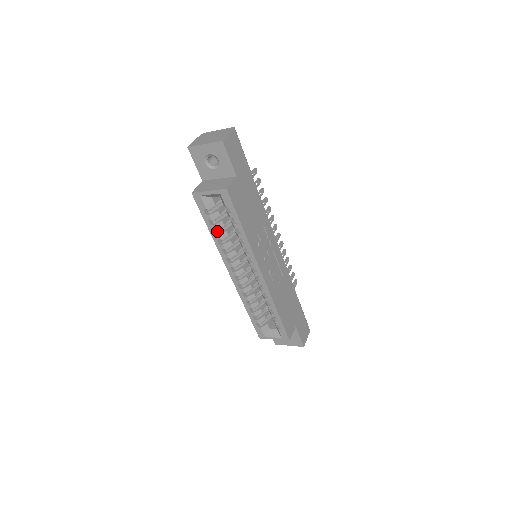
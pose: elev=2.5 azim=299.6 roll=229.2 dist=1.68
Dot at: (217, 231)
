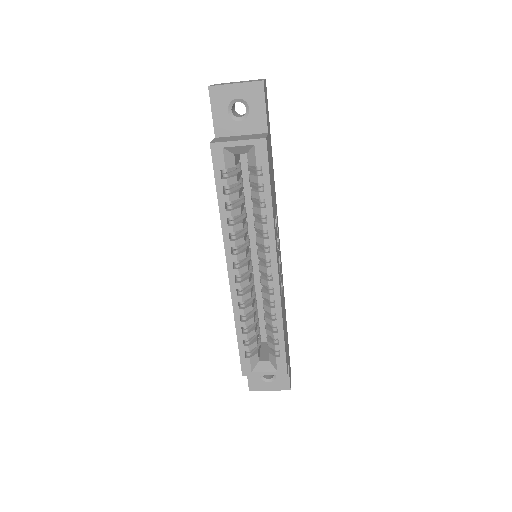
Dot at: (229, 205)
